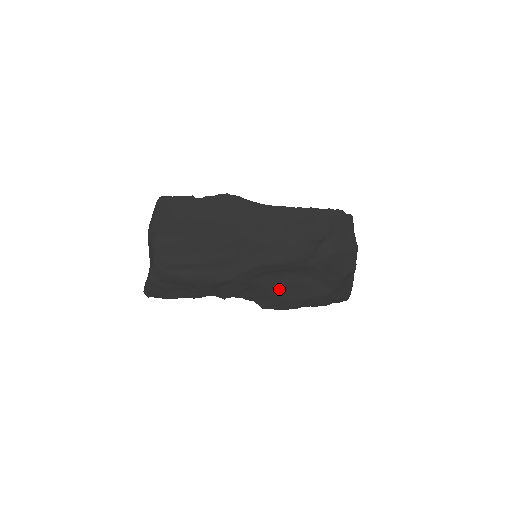
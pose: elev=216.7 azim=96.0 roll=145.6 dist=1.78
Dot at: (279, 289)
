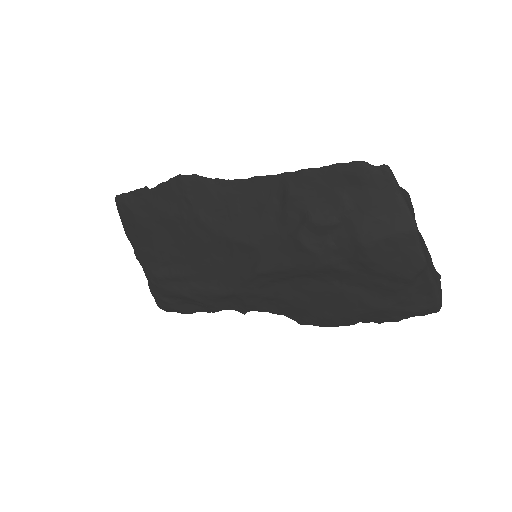
Dot at: (306, 301)
